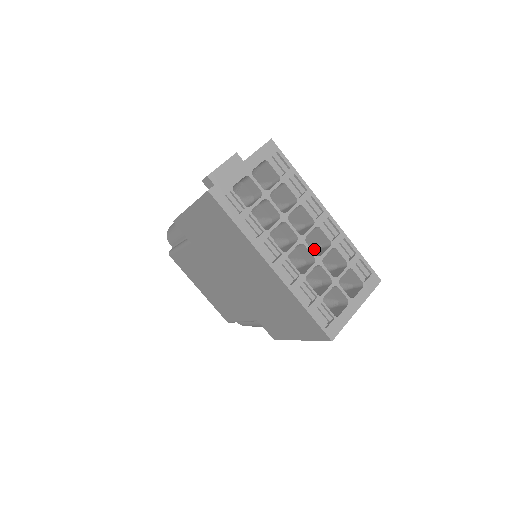
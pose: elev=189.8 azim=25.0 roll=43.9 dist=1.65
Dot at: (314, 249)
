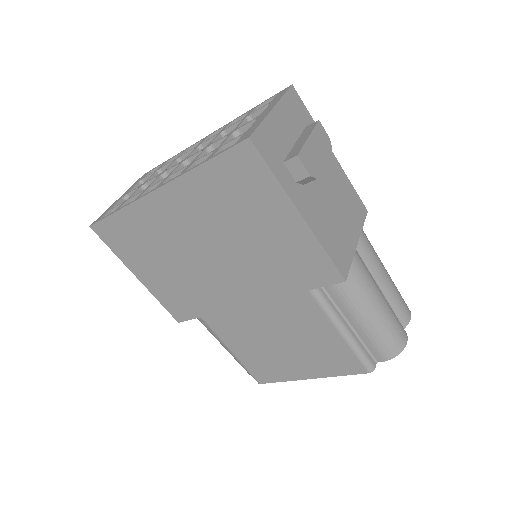
Dot at: occluded
